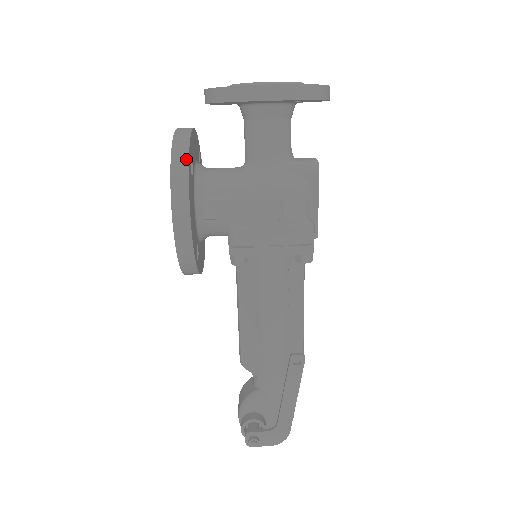
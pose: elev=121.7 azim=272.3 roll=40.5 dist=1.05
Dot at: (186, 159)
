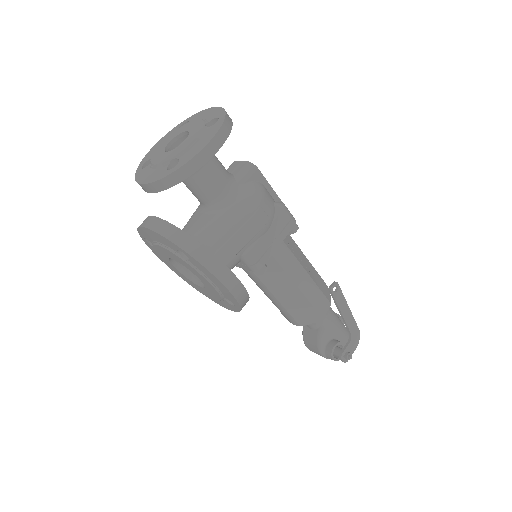
Dot at: (194, 241)
